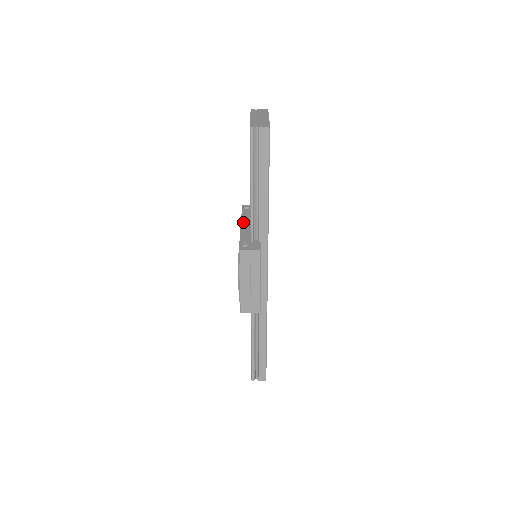
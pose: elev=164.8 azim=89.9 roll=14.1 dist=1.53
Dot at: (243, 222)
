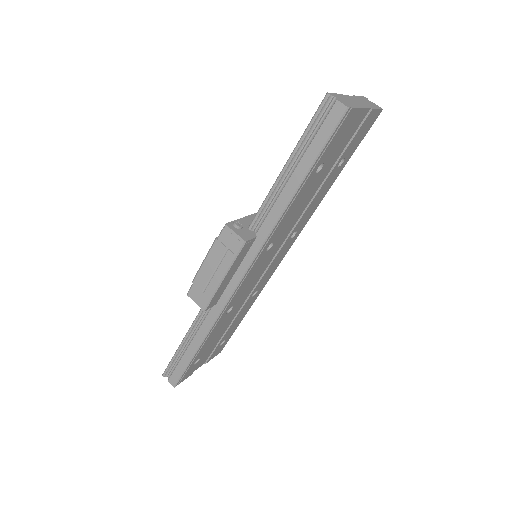
Dot at: occluded
